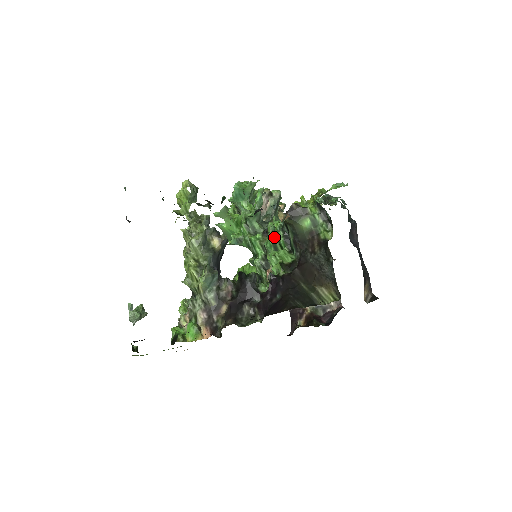
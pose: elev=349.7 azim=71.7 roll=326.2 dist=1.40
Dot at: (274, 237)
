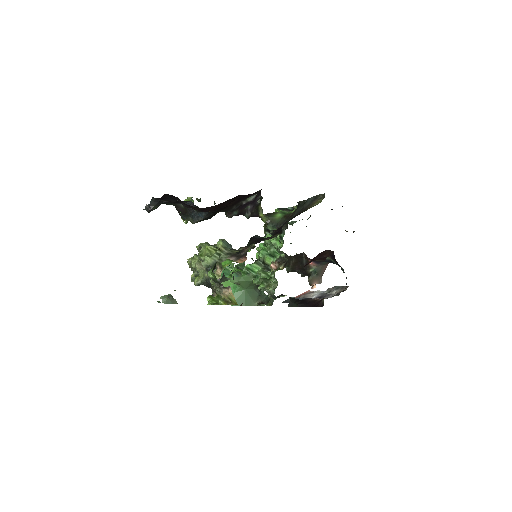
Dot at: occluded
